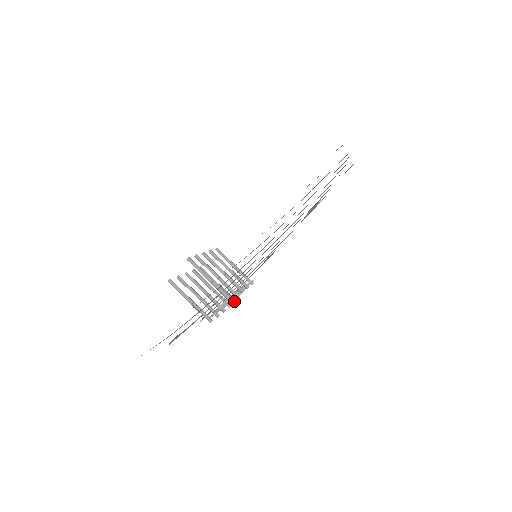
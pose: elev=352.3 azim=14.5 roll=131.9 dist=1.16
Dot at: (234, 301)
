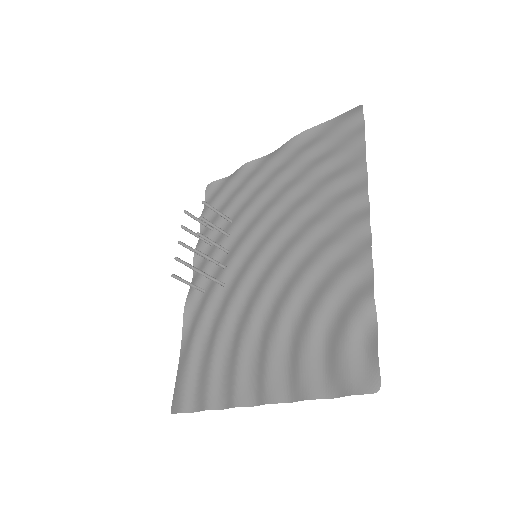
Dot at: occluded
